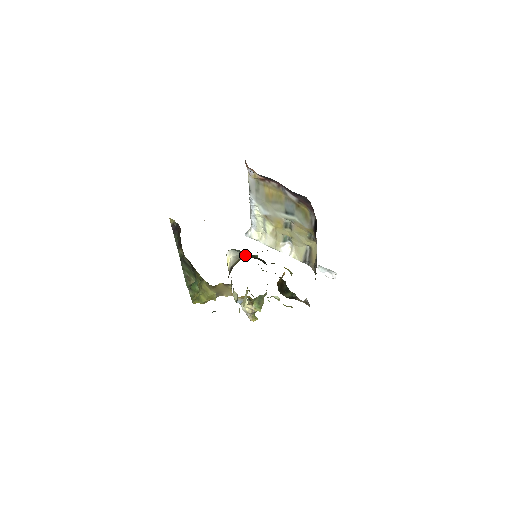
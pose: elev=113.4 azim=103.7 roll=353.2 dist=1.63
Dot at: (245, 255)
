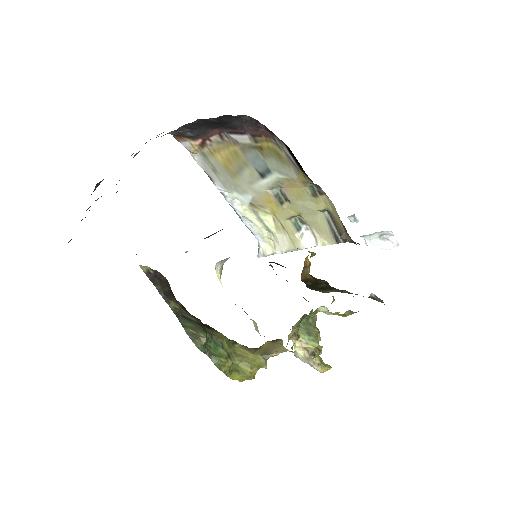
Dot at: occluded
